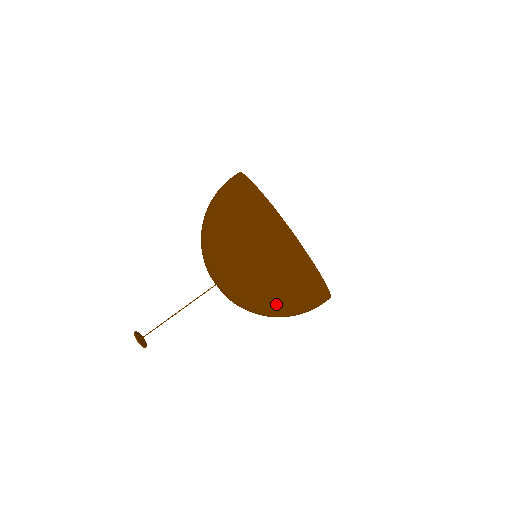
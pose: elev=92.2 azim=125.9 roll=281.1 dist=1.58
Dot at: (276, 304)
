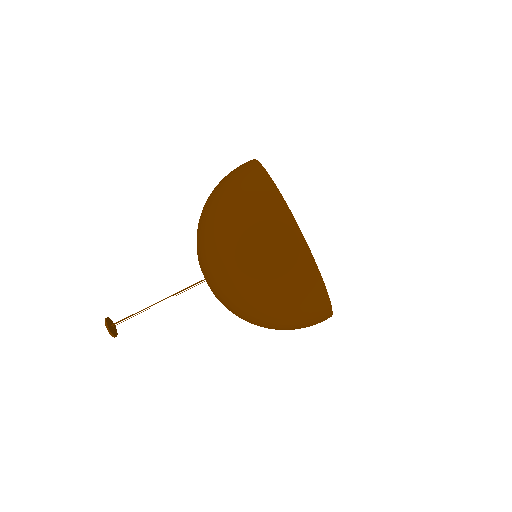
Dot at: occluded
